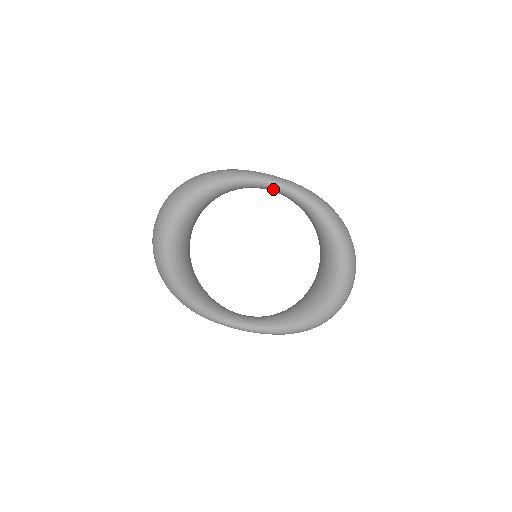
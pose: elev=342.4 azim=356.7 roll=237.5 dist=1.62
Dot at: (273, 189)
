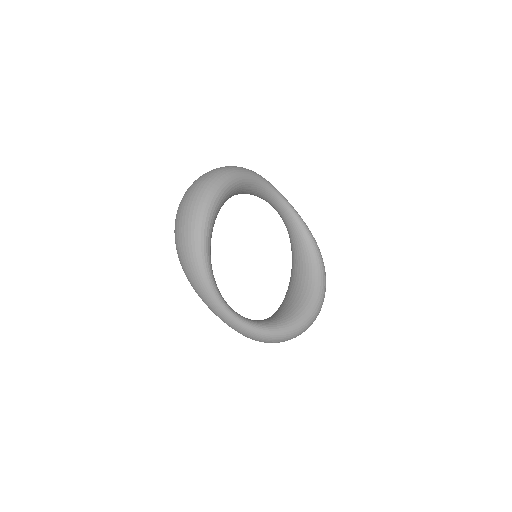
Dot at: (286, 208)
